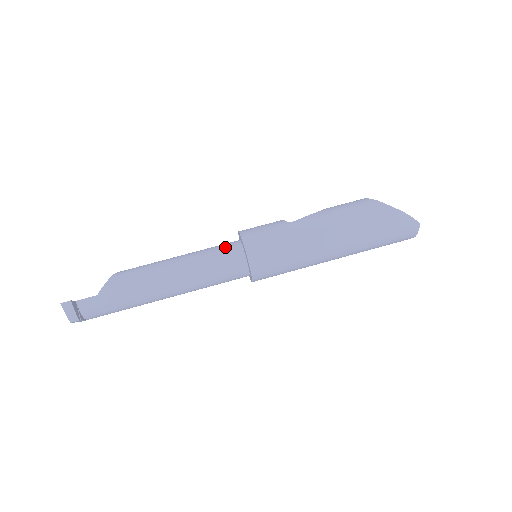
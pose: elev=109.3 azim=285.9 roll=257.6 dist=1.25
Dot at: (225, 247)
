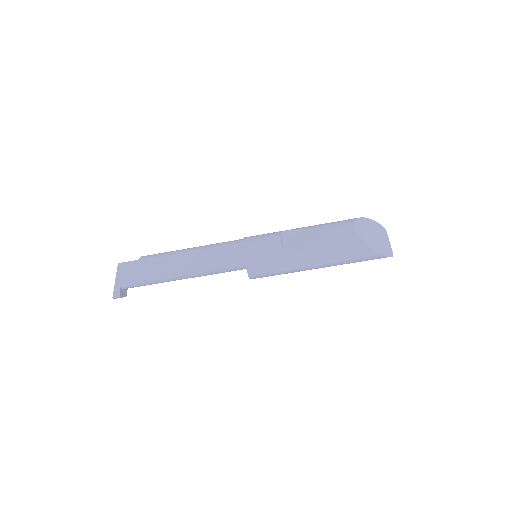
Dot at: (231, 259)
